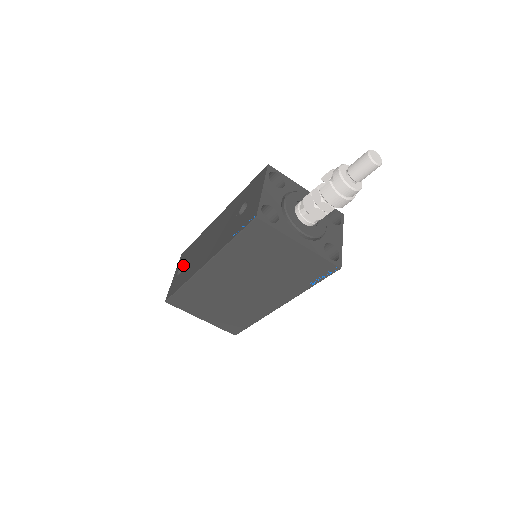
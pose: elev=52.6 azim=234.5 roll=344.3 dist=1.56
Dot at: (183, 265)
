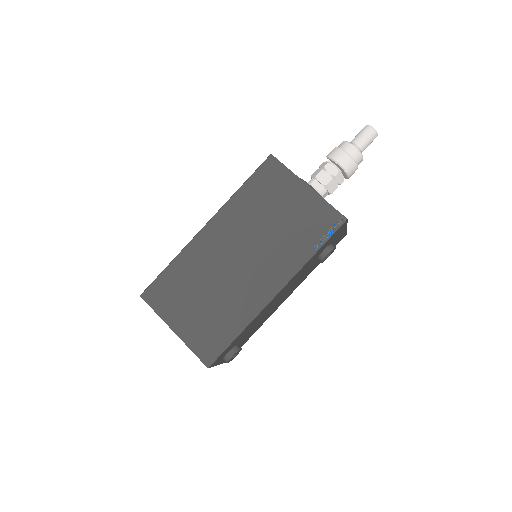
Dot at: occluded
